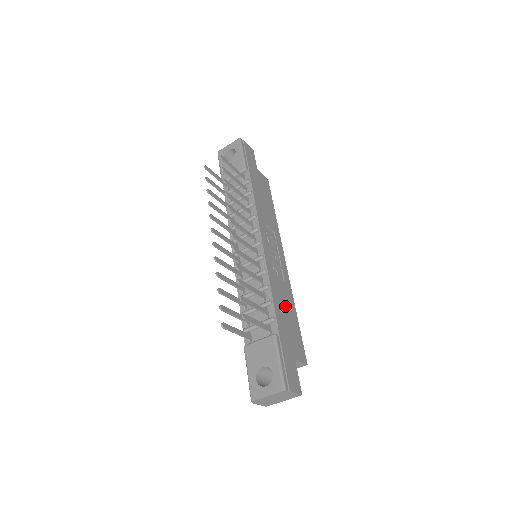
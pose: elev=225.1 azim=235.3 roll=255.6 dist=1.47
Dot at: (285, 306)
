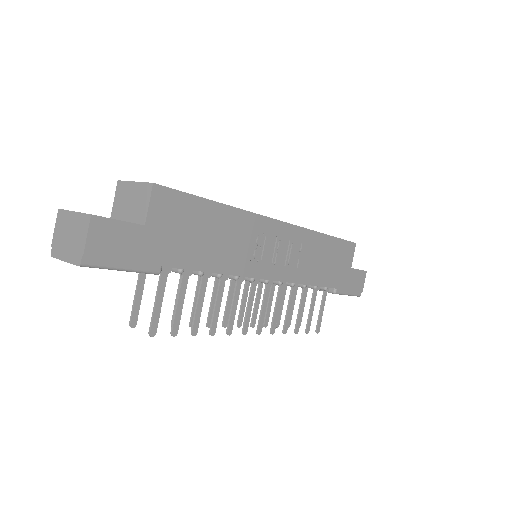
Dot at: (321, 260)
